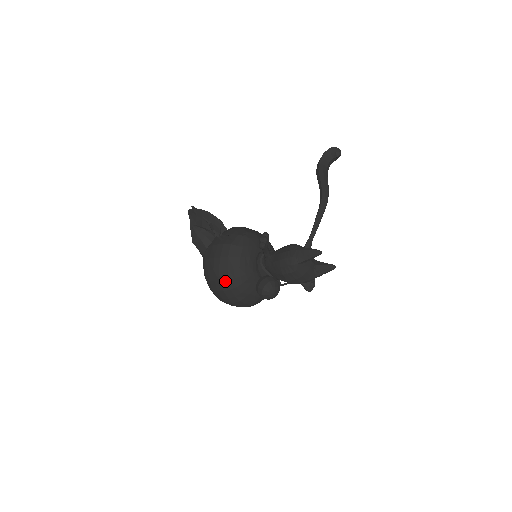
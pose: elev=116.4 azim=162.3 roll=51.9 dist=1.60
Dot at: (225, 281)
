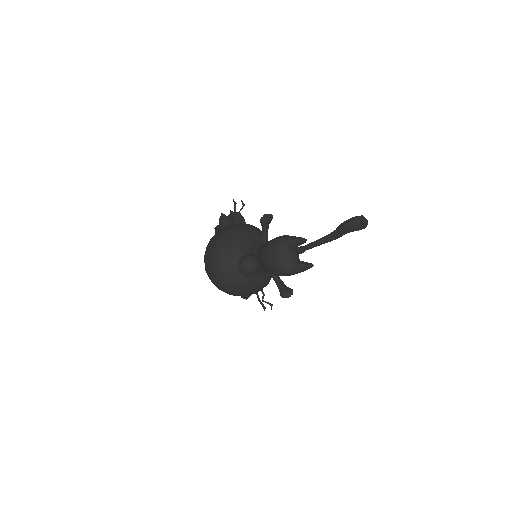
Dot at: (219, 246)
